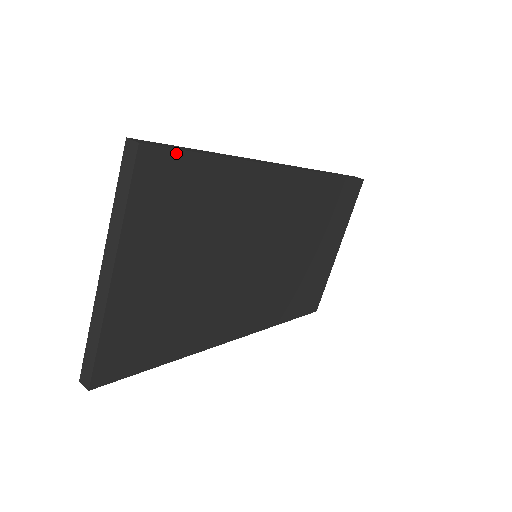
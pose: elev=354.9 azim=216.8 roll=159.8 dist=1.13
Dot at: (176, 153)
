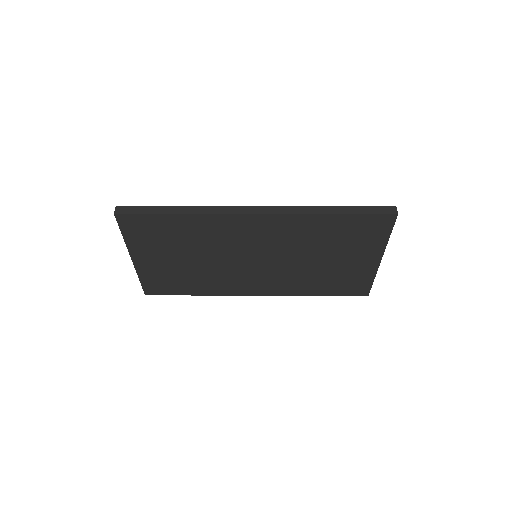
Dot at: (141, 215)
